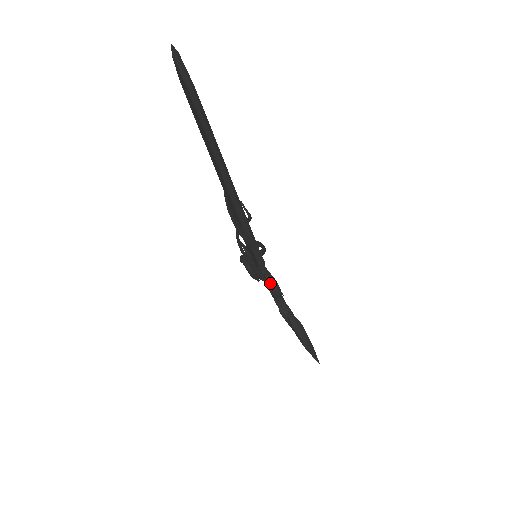
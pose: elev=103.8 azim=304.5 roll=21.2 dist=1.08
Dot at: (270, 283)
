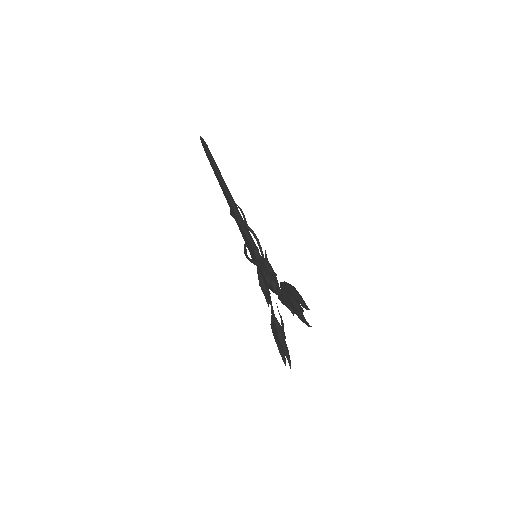
Dot at: (262, 261)
